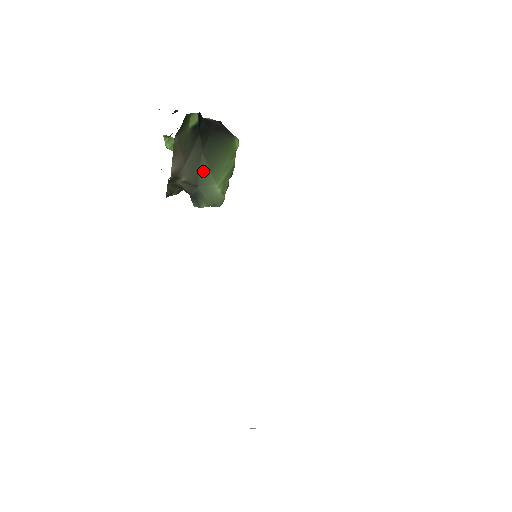
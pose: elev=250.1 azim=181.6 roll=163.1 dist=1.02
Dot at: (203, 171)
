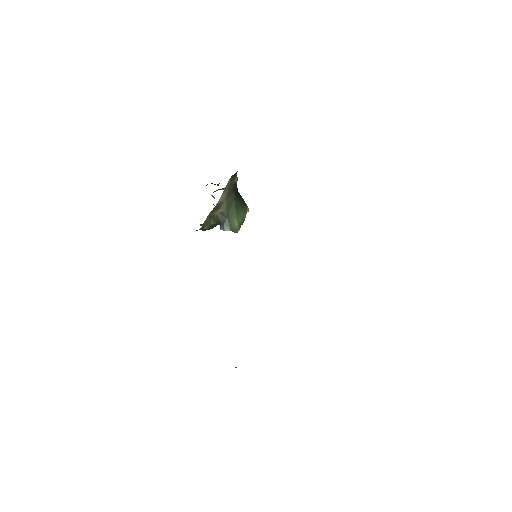
Dot at: (232, 210)
